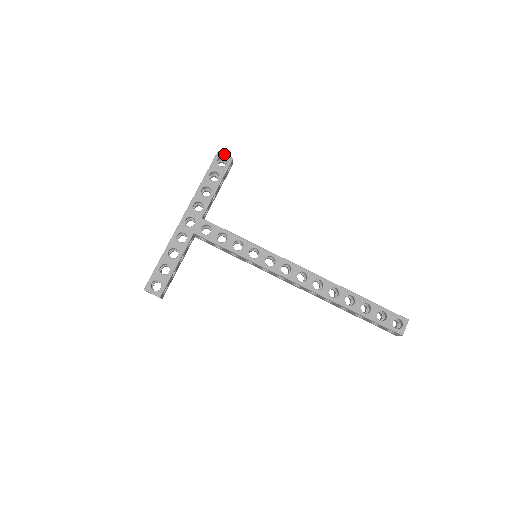
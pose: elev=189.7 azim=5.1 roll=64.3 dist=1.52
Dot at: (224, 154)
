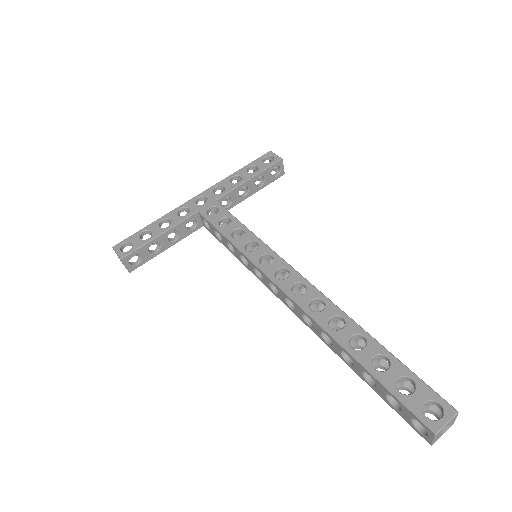
Dot at: (275, 154)
